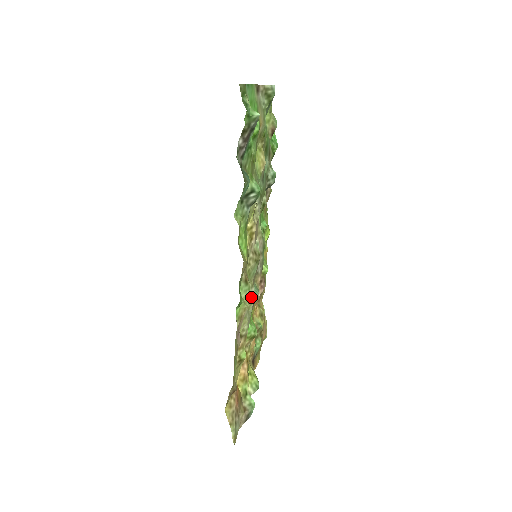
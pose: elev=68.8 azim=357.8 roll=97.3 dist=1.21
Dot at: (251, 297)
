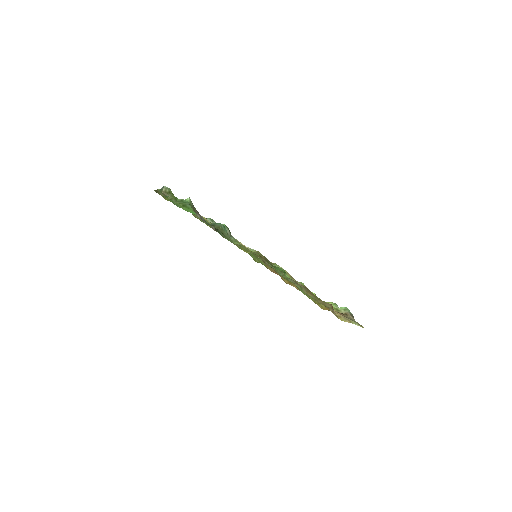
Dot at: occluded
